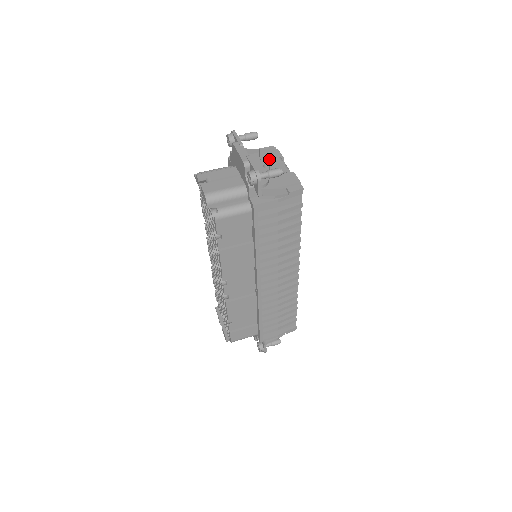
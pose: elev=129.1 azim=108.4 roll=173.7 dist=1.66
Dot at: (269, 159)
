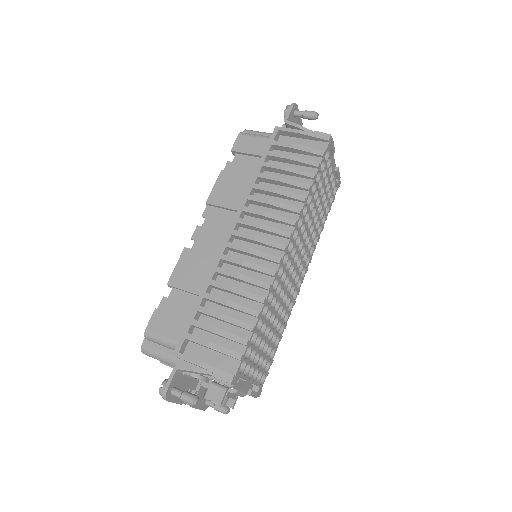
Dot at: occluded
